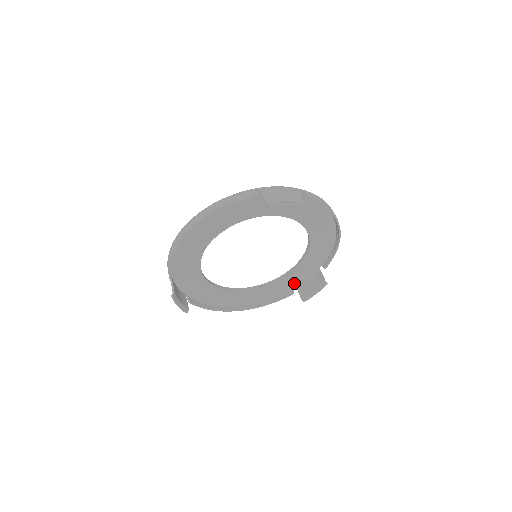
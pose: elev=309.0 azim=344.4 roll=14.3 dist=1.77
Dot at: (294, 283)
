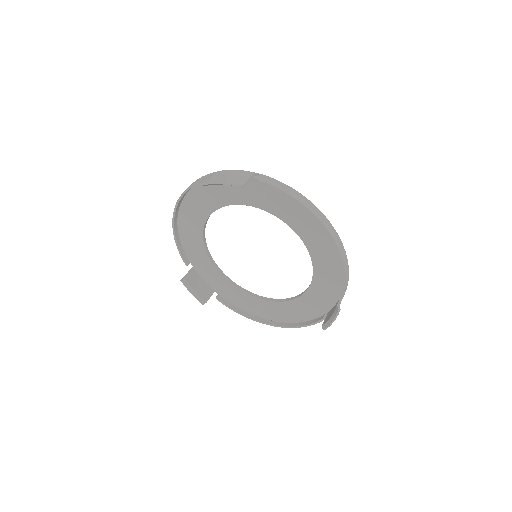
Dot at: (322, 306)
